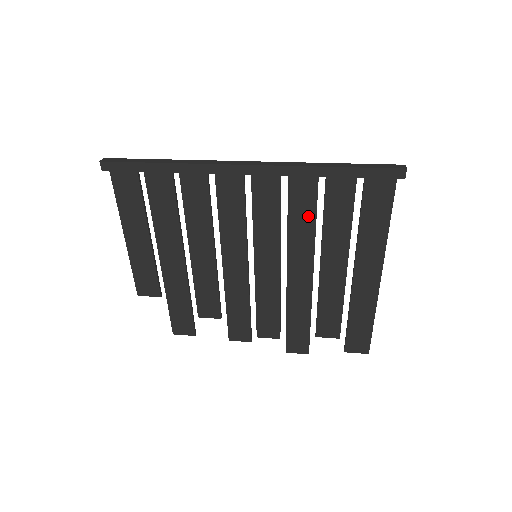
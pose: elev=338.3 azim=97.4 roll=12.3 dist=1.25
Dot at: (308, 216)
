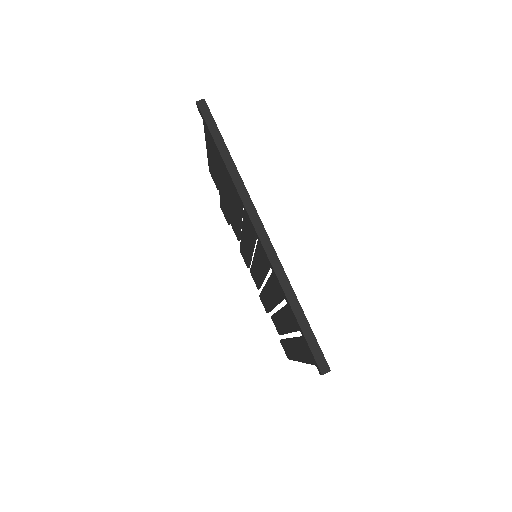
Dot at: (279, 293)
